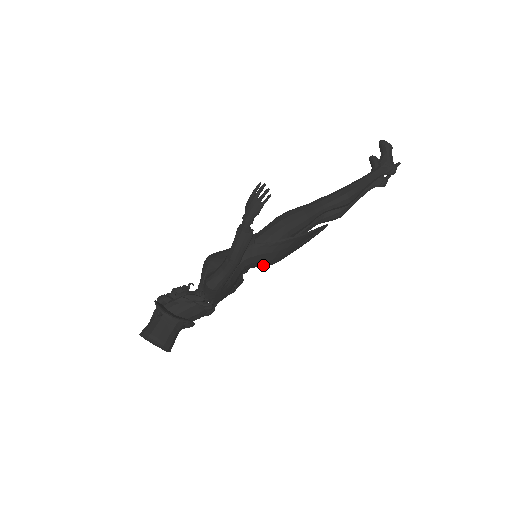
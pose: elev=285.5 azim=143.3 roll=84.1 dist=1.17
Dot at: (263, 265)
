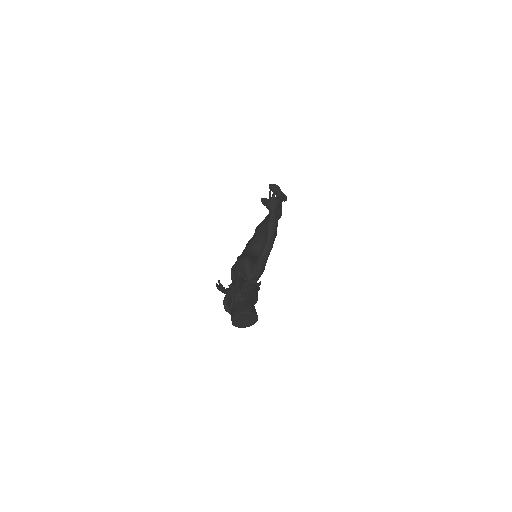
Dot at: occluded
